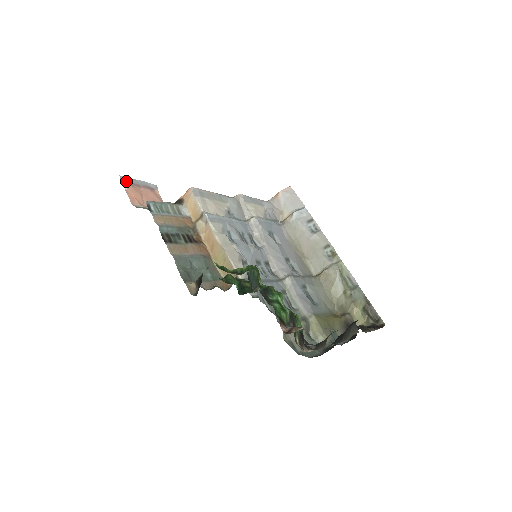
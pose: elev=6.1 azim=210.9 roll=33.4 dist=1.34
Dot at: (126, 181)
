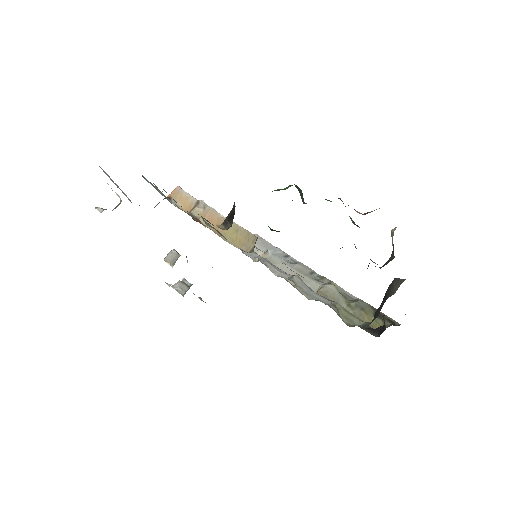
Dot at: (105, 173)
